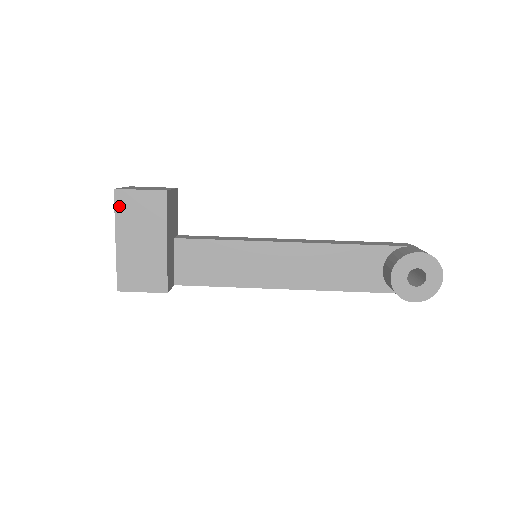
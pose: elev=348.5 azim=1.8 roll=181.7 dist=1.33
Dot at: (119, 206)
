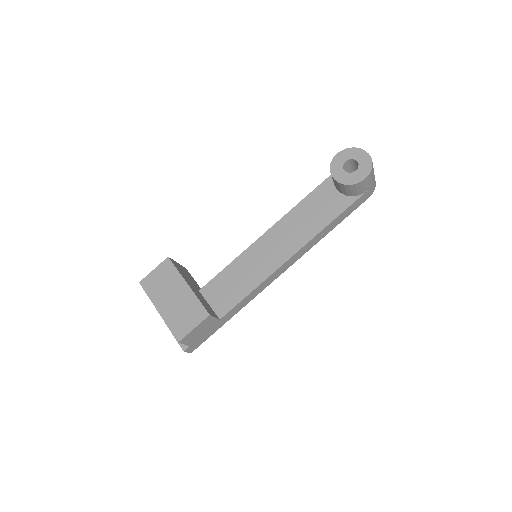
Dot at: (147, 289)
